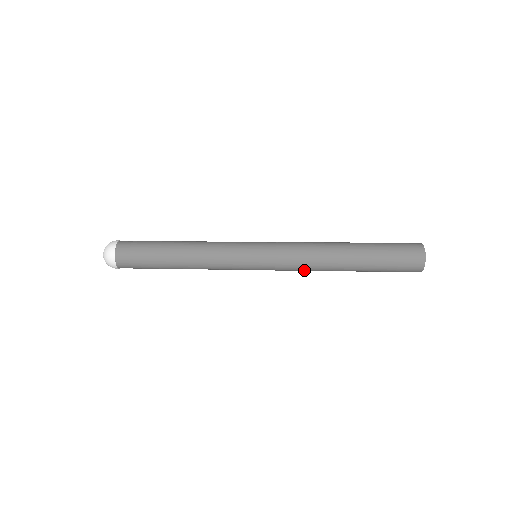
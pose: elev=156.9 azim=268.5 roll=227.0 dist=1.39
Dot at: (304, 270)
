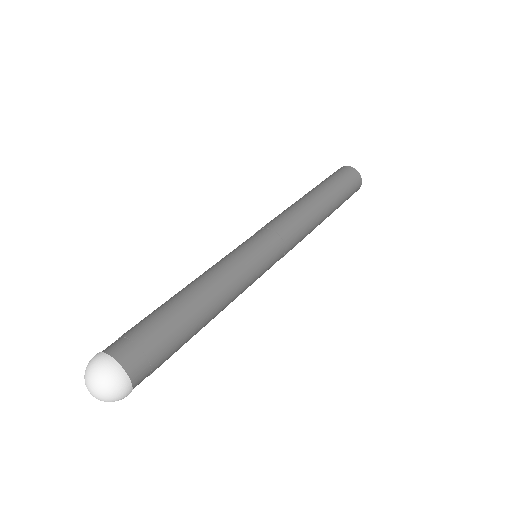
Dot at: (303, 236)
